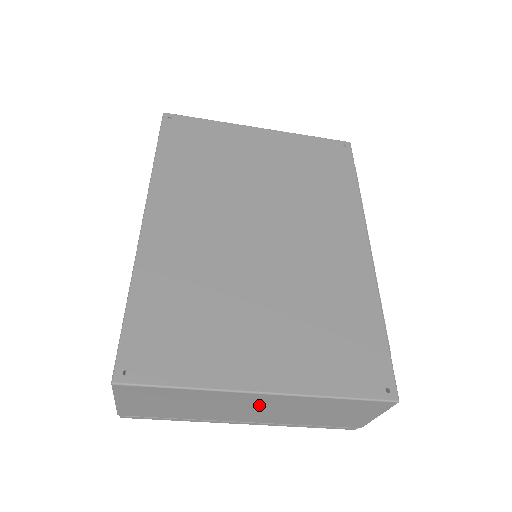
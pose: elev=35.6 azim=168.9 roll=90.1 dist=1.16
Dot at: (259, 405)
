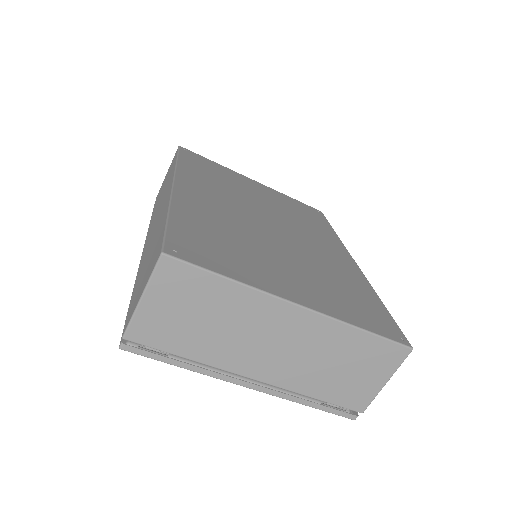
Dot at: (285, 335)
